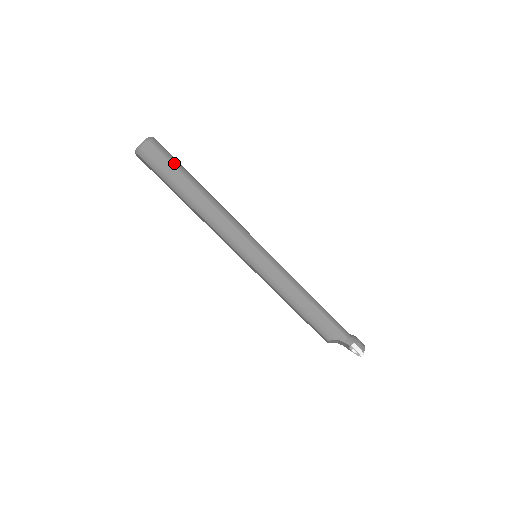
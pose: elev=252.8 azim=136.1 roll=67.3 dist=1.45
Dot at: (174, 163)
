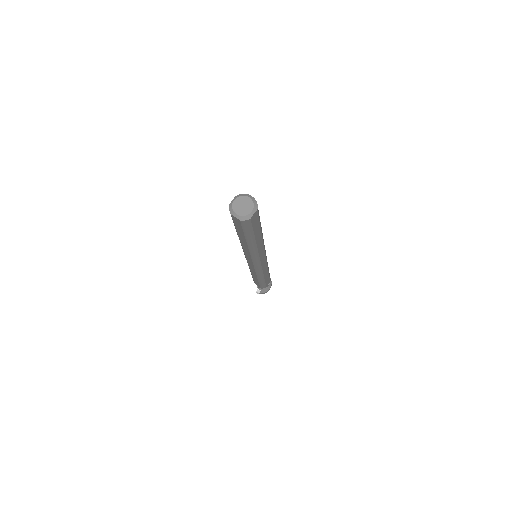
Dot at: (246, 232)
